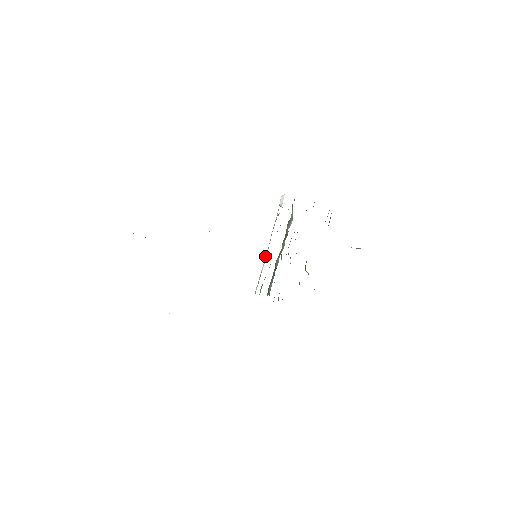
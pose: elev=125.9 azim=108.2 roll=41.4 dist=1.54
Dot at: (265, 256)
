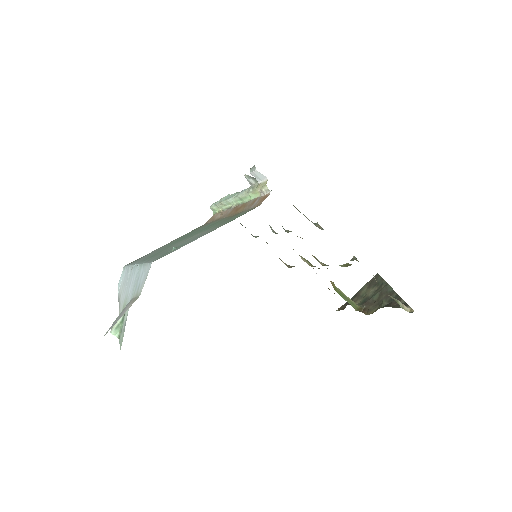
Dot at: (228, 202)
